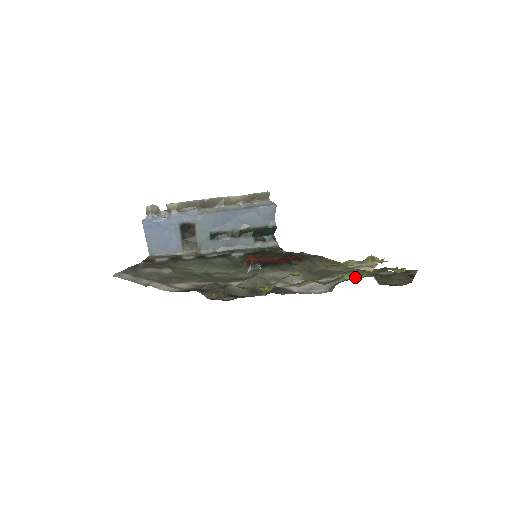
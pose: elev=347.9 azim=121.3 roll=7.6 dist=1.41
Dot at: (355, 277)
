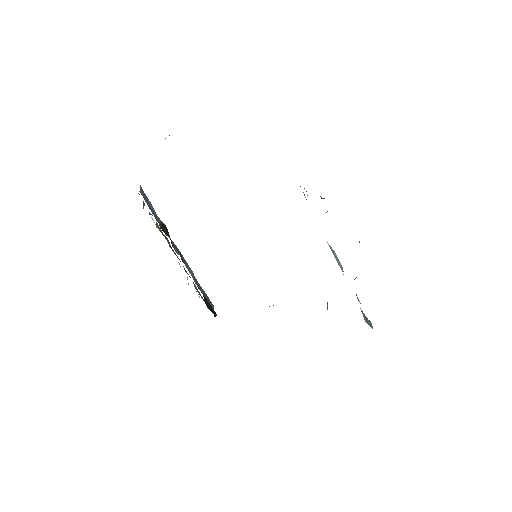
Dot at: occluded
